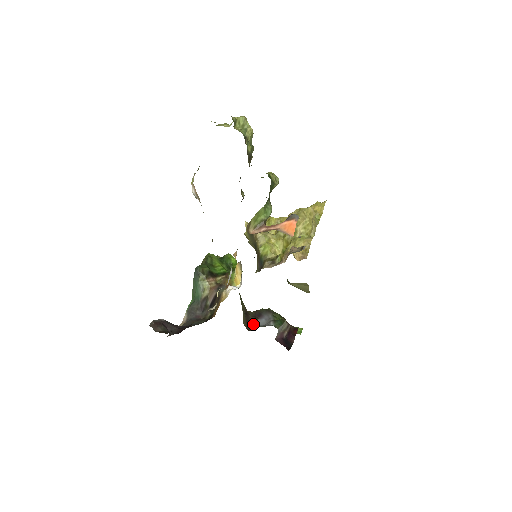
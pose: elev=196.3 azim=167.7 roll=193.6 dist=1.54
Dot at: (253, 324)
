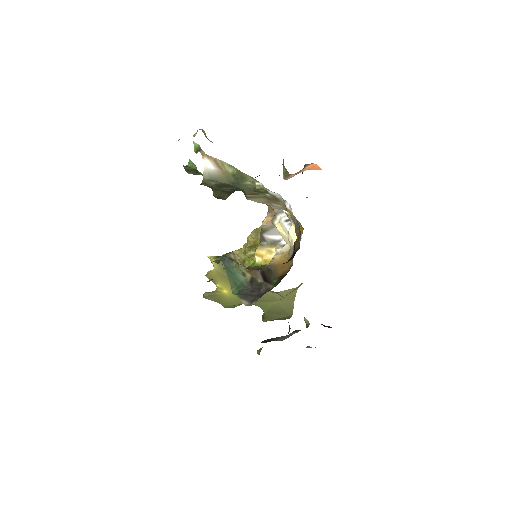
Dot at: occluded
